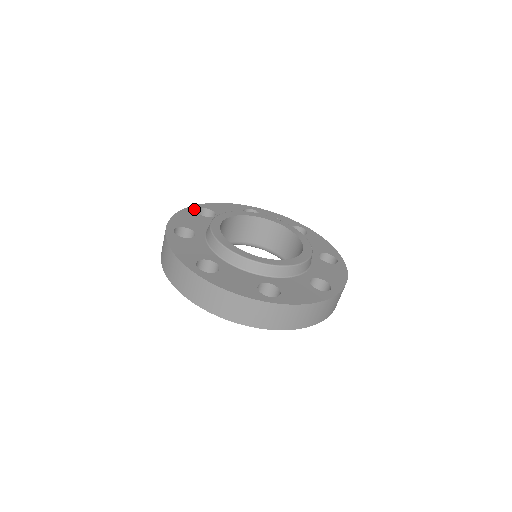
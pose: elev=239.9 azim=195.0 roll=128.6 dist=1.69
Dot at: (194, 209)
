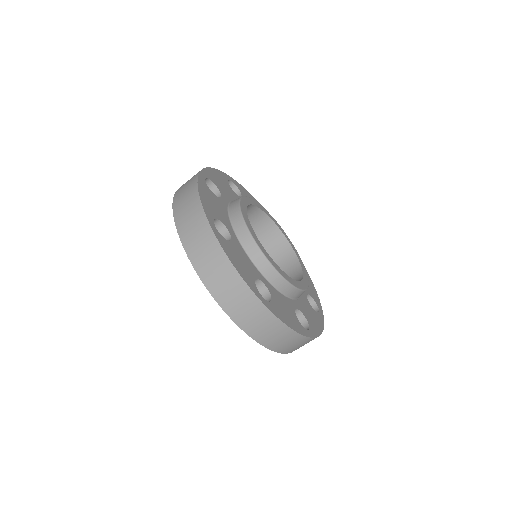
Dot at: (227, 177)
